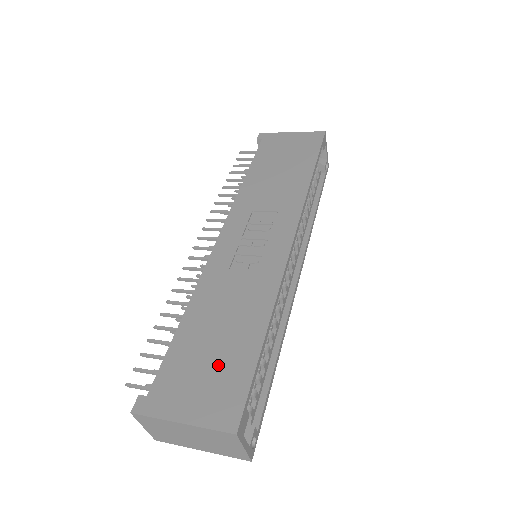
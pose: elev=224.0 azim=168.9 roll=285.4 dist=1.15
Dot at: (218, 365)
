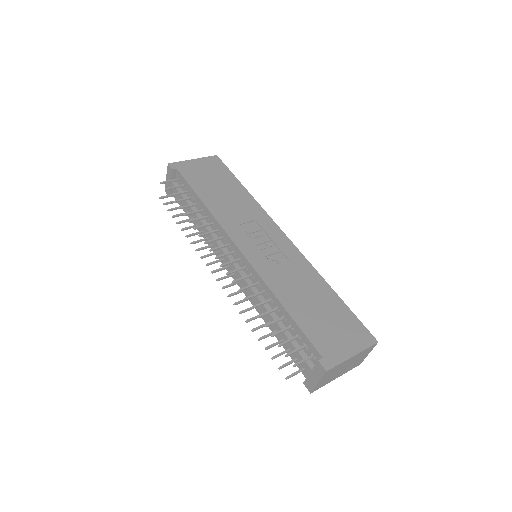
Dot at: (334, 319)
